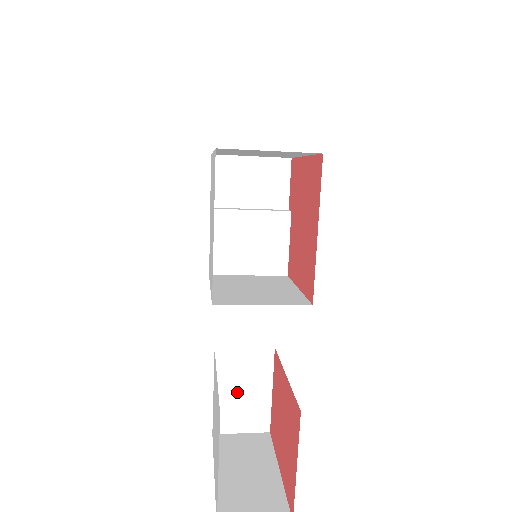
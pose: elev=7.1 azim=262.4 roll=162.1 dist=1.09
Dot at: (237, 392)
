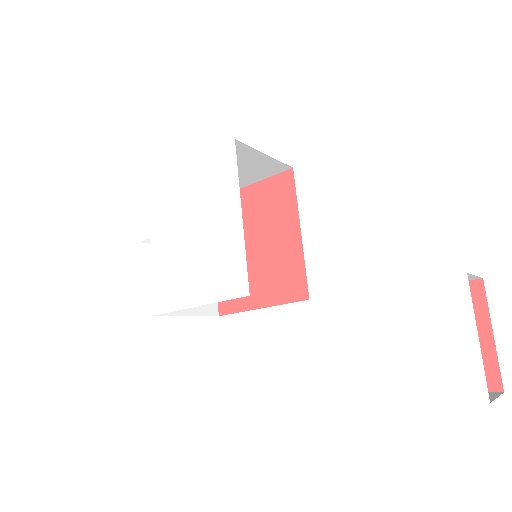
Dot at: occluded
